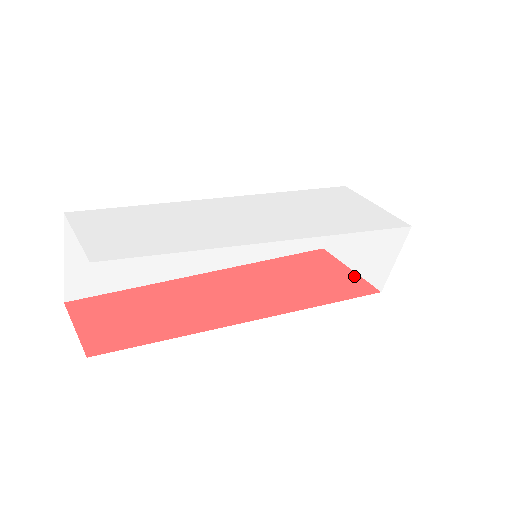
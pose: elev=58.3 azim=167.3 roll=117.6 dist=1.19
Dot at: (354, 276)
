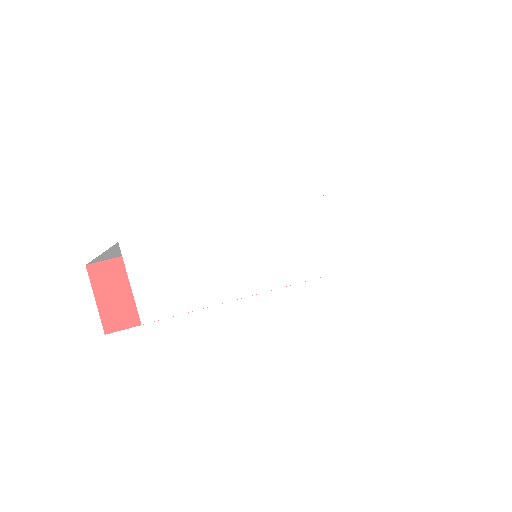
Dot at: occluded
